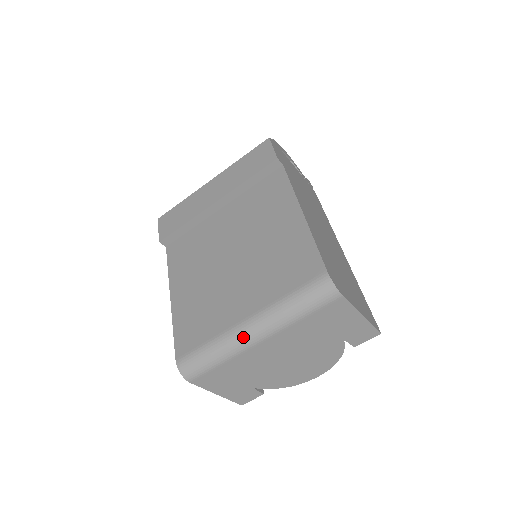
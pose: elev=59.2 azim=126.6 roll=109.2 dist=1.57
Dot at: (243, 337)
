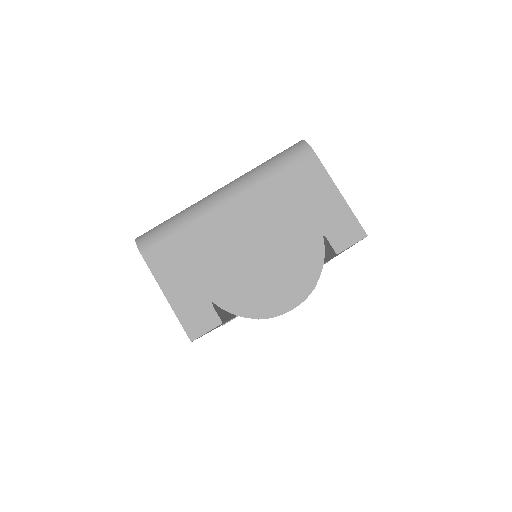
Dot at: (211, 197)
